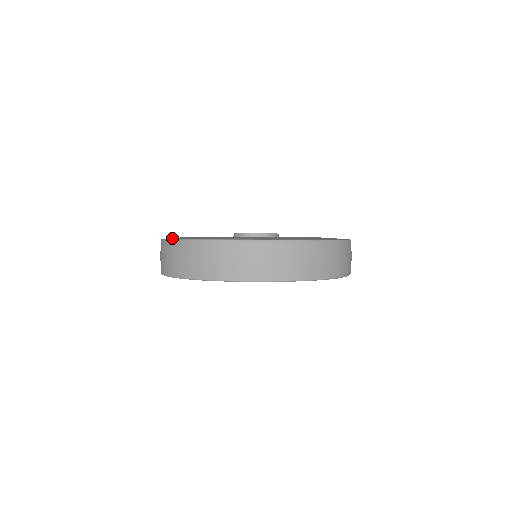
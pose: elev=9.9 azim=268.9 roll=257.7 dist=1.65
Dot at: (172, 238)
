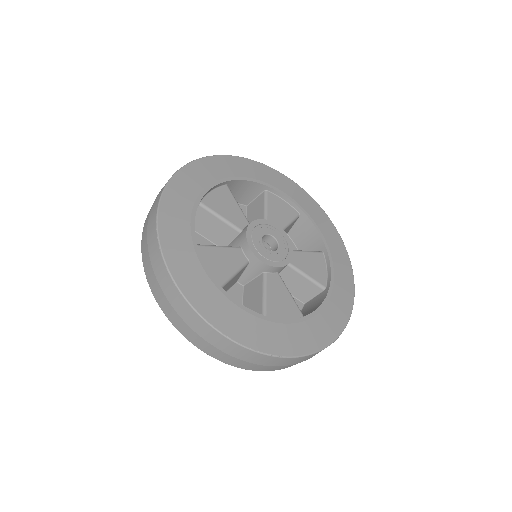
Dot at: (253, 342)
